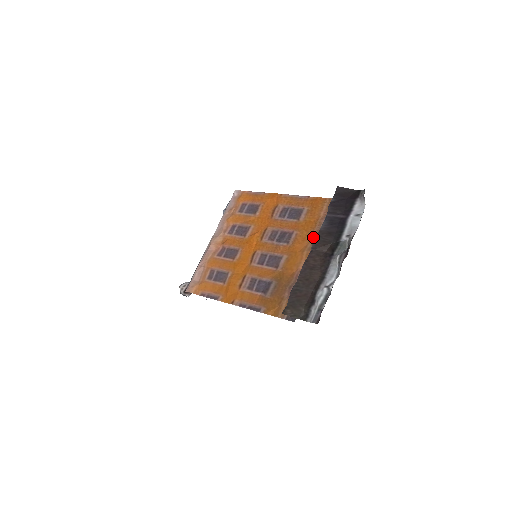
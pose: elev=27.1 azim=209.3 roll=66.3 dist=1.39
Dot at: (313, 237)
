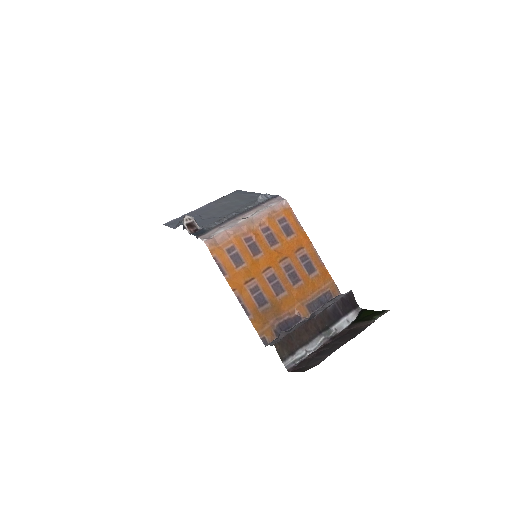
Dot at: (309, 297)
